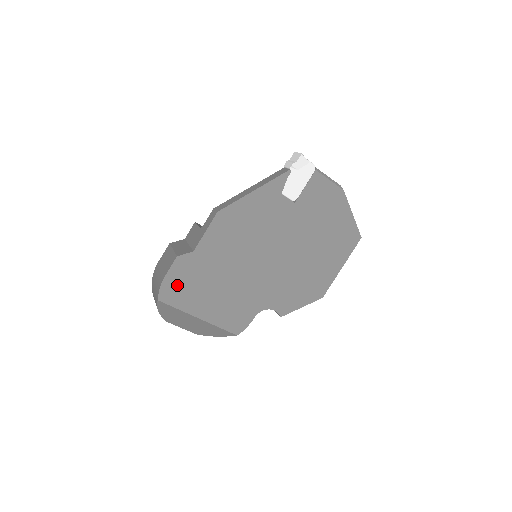
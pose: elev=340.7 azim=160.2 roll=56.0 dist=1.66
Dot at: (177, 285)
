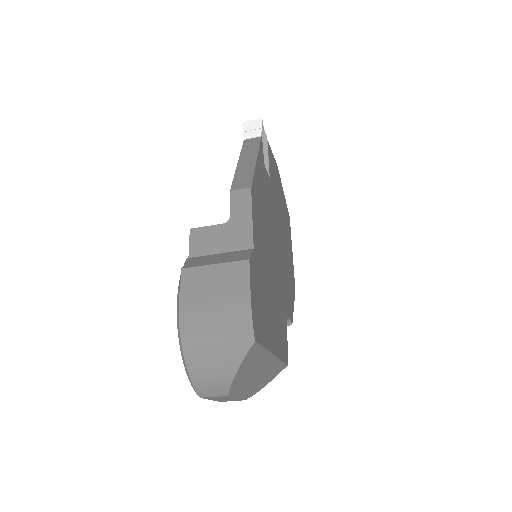
Dot at: (257, 308)
